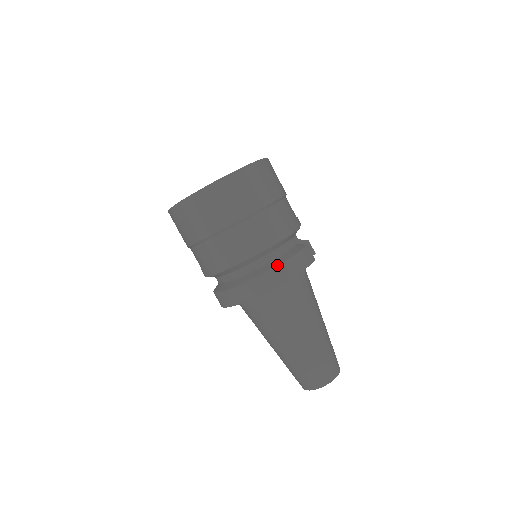
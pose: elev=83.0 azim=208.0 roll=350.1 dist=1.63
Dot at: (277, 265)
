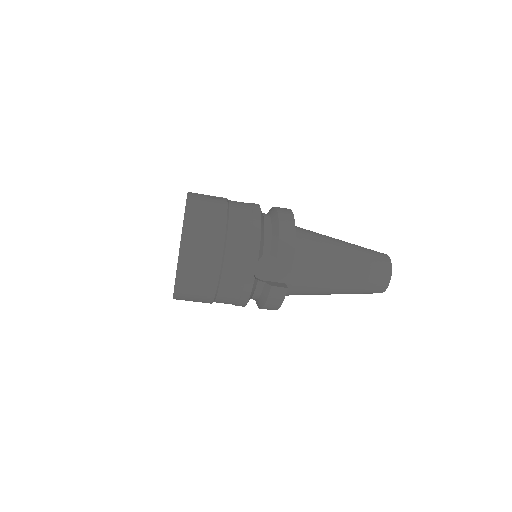
Dot at: (260, 308)
